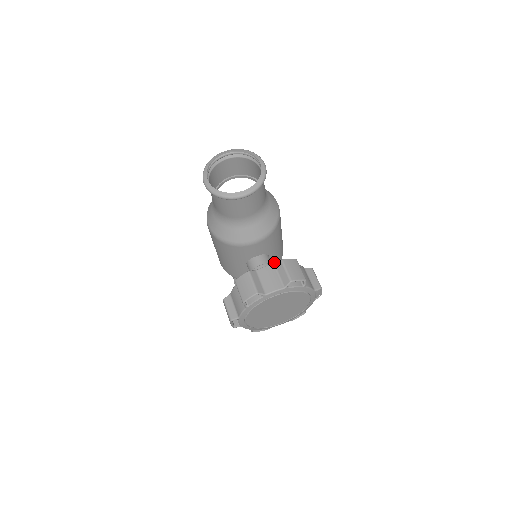
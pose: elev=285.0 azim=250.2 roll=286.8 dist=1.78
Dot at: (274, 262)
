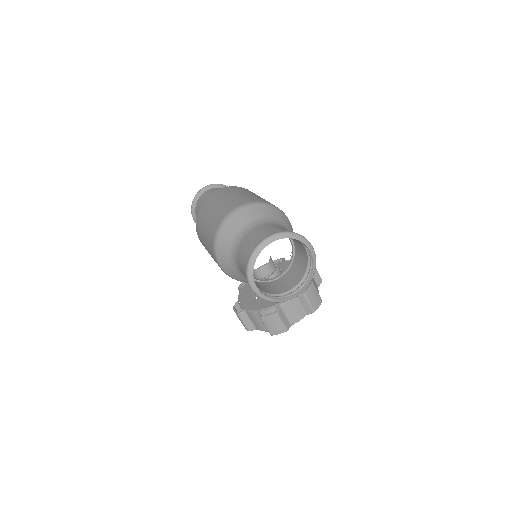
Dot at: occluded
